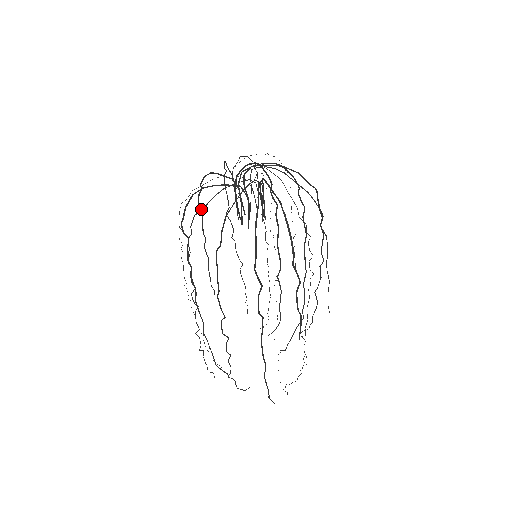
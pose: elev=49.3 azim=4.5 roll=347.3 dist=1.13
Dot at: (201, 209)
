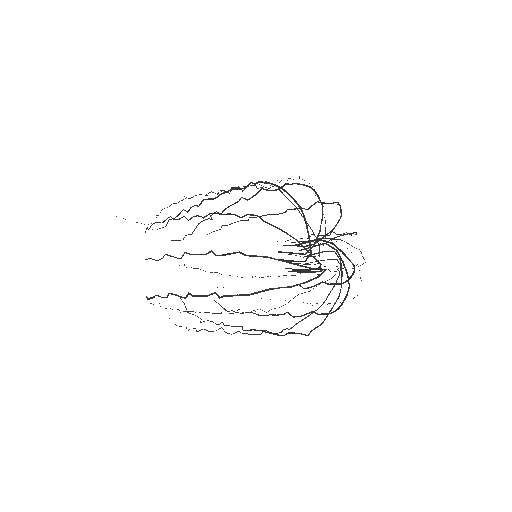
Dot at: occluded
